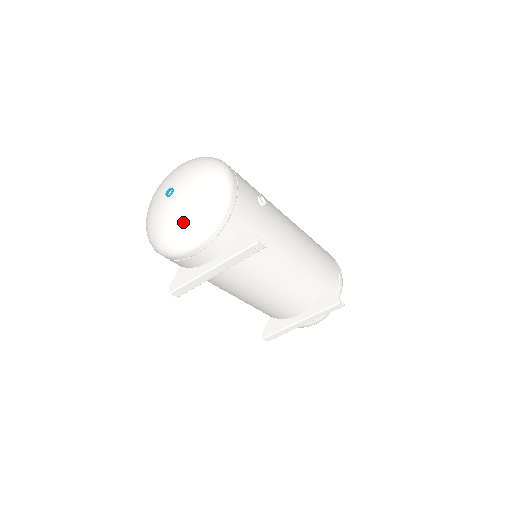
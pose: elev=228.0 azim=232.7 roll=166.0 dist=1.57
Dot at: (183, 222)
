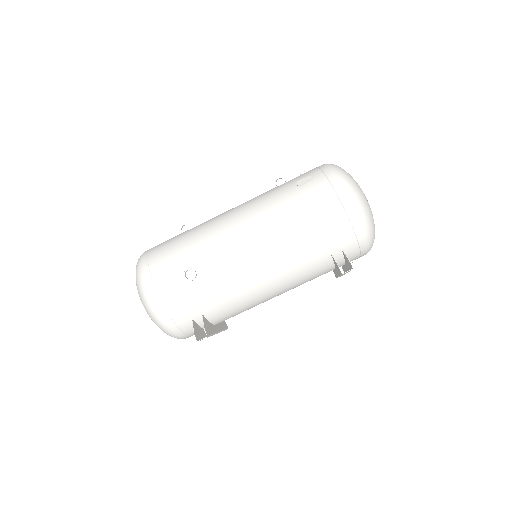
Dot at: occluded
